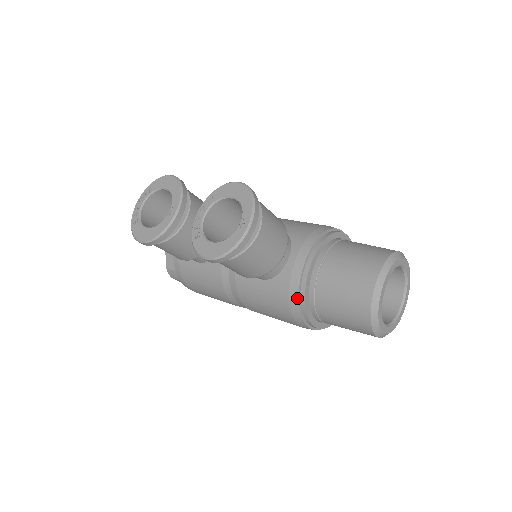
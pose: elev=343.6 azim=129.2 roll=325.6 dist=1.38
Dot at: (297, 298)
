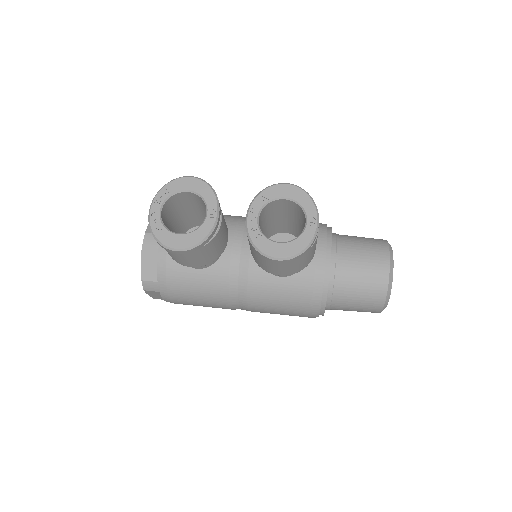
Dot at: (321, 289)
